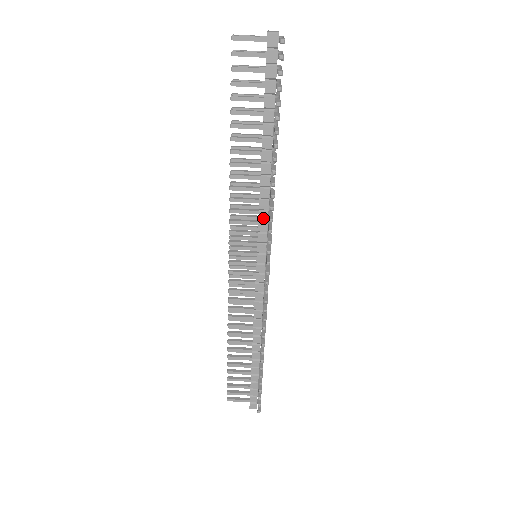
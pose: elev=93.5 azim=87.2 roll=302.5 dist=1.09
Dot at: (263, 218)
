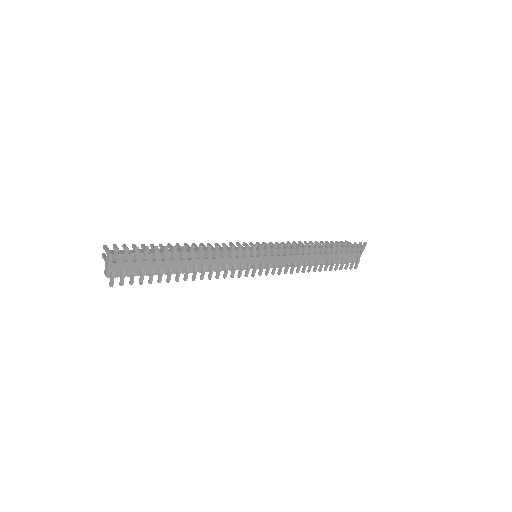
Dot at: (289, 247)
